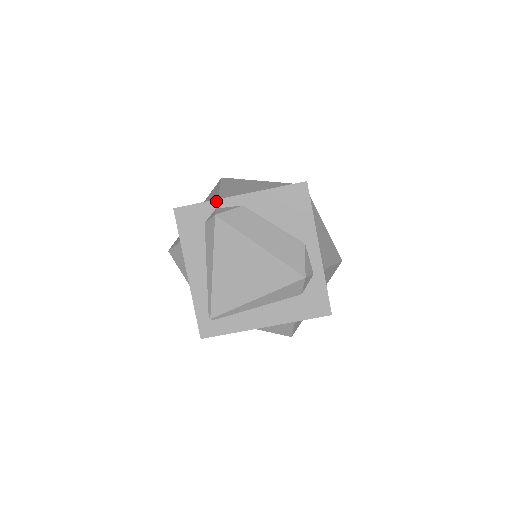
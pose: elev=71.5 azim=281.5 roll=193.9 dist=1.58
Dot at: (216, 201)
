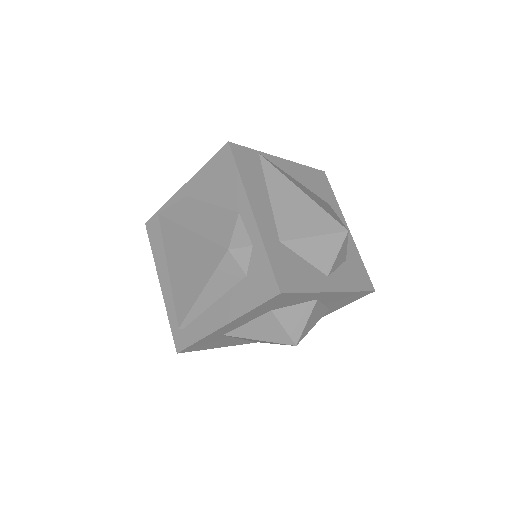
Dot at: (169, 202)
